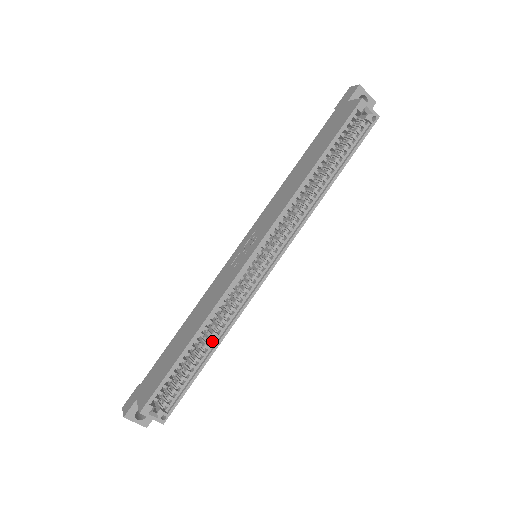
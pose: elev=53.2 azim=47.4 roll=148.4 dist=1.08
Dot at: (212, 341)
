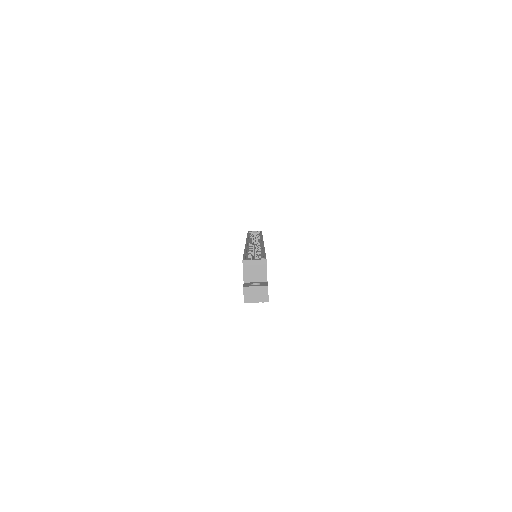
Dot at: occluded
